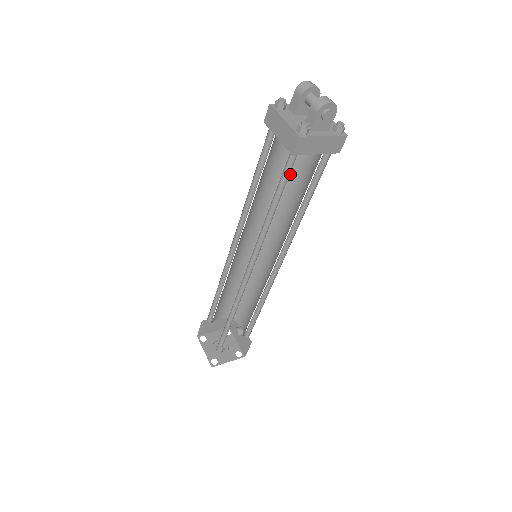
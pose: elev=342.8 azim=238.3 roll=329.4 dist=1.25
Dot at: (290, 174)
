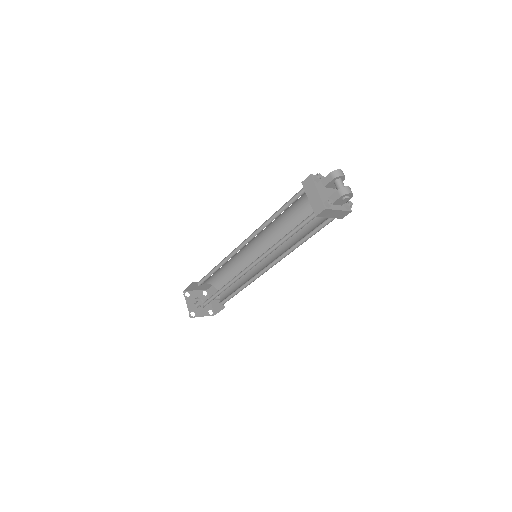
Dot at: (302, 213)
